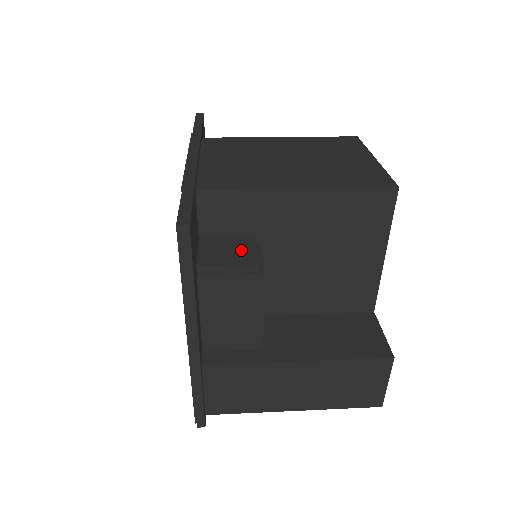
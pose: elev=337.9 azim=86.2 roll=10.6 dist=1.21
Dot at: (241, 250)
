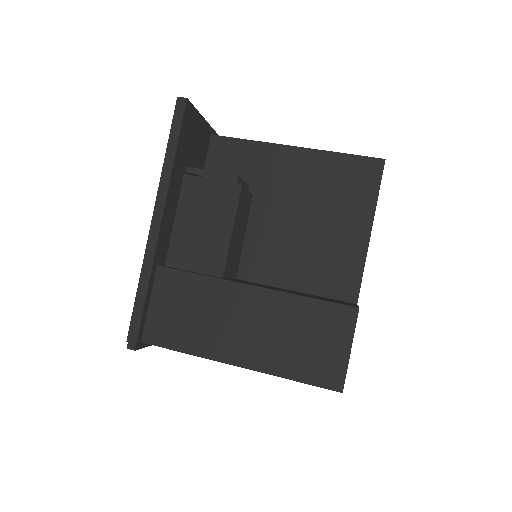
Dot at: occluded
